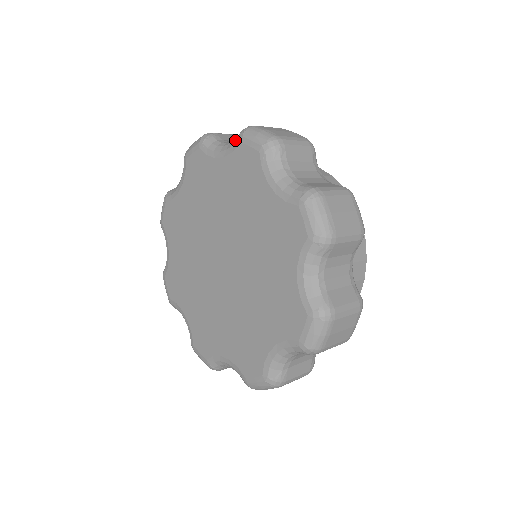
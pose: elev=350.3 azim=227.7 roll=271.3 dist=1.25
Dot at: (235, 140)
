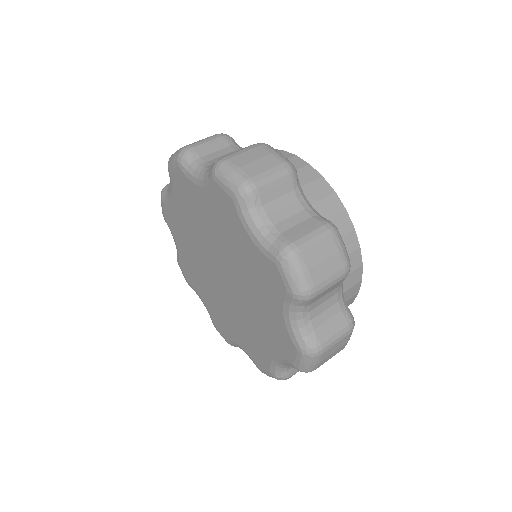
Dot at: (209, 174)
